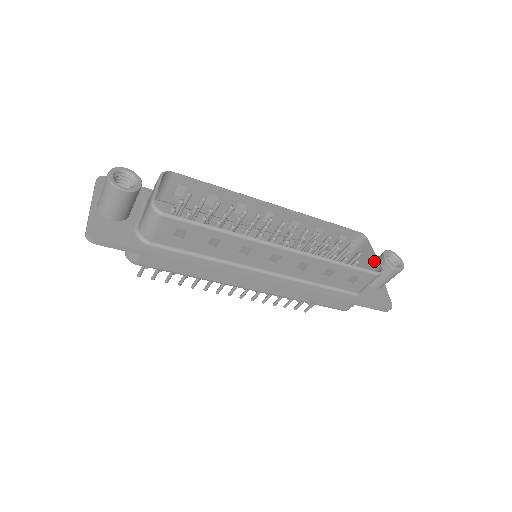
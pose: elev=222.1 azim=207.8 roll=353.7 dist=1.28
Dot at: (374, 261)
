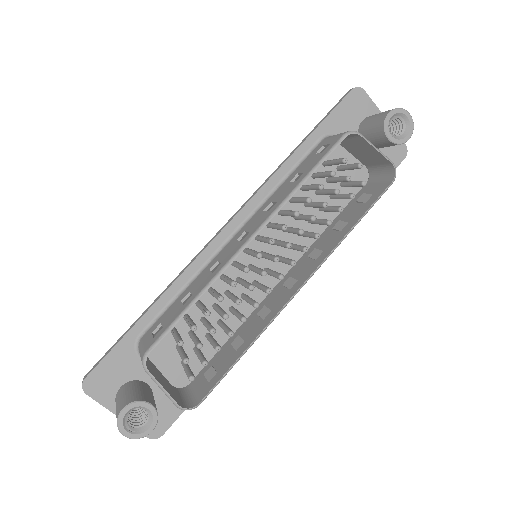
Dot at: (379, 157)
